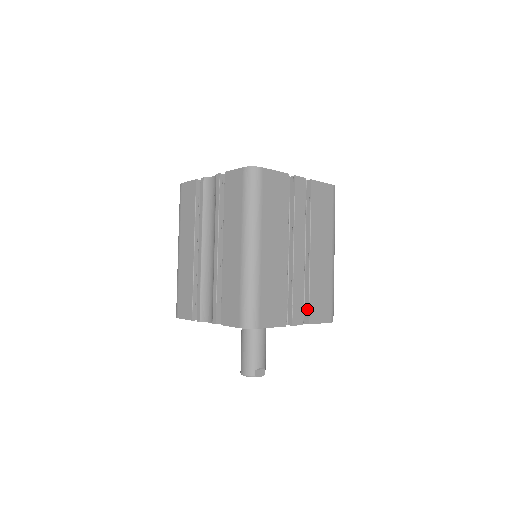
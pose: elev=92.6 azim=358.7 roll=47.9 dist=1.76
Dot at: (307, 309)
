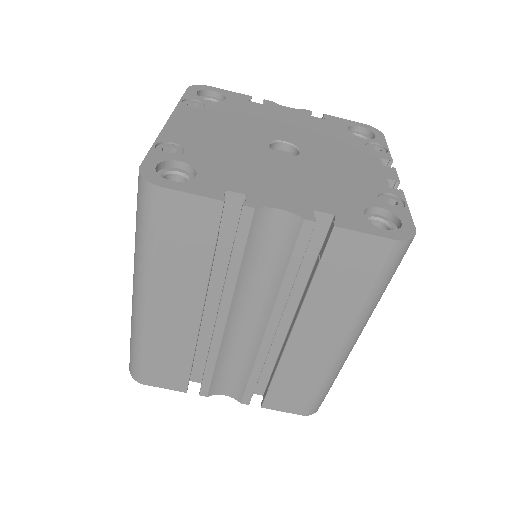
Dot at: occluded
